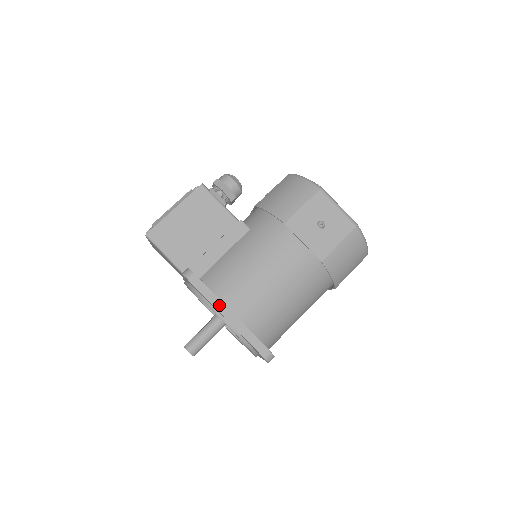
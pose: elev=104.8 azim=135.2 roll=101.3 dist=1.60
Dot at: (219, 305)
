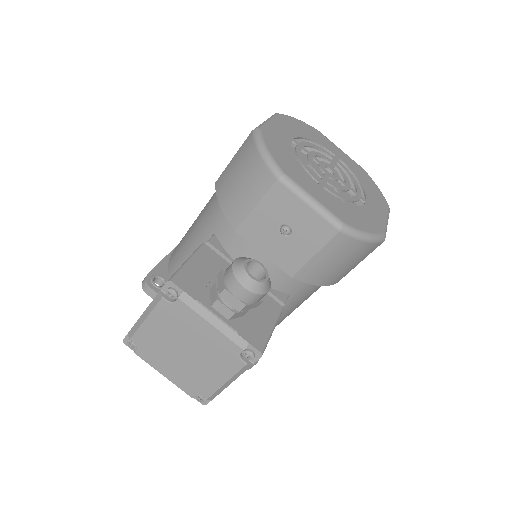
Dot at: occluded
